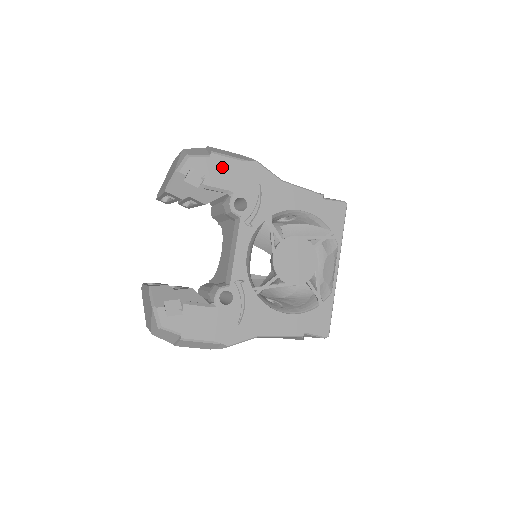
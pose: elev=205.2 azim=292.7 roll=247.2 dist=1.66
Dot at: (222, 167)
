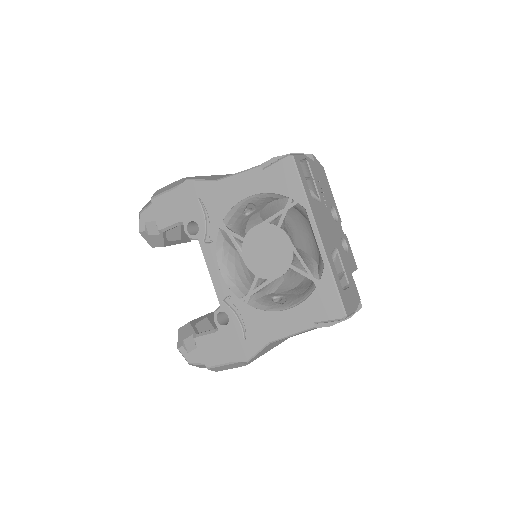
Dot at: (164, 206)
